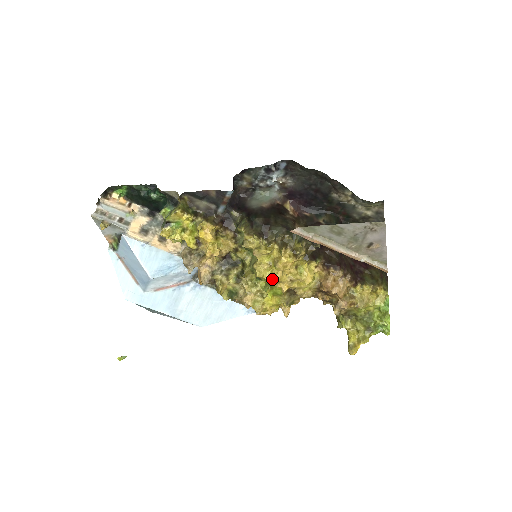
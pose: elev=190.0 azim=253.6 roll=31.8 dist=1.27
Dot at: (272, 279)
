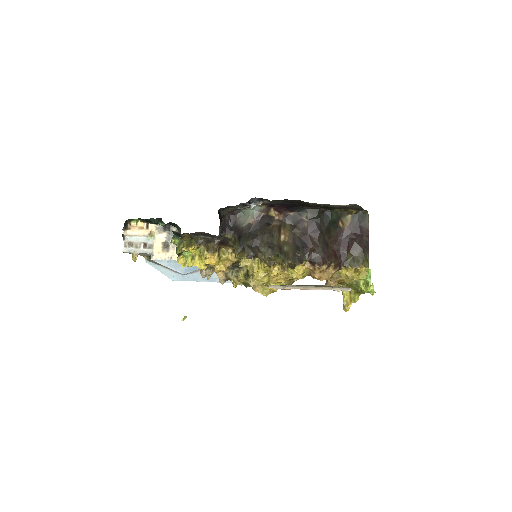
Dot at: (270, 281)
